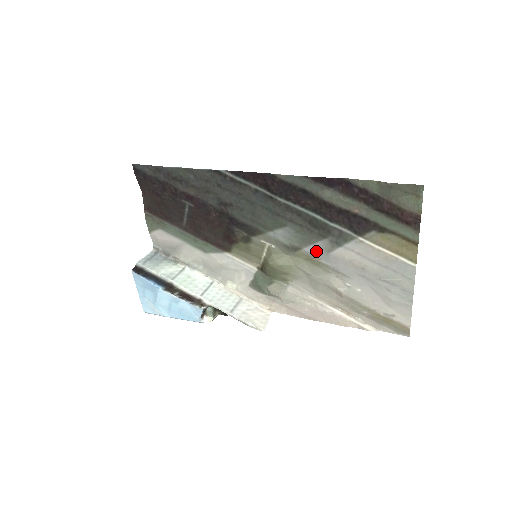
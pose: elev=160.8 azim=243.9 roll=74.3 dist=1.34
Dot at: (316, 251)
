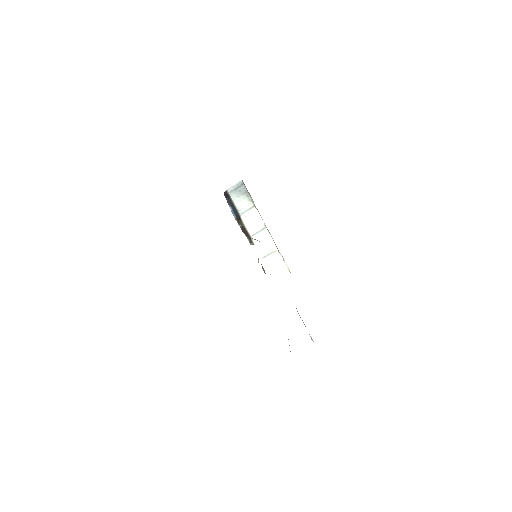
Dot at: occluded
